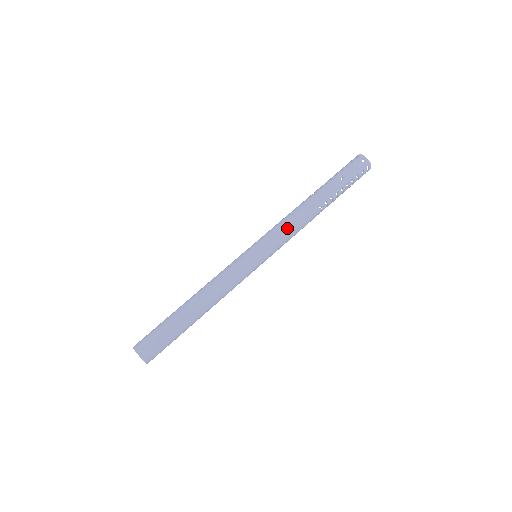
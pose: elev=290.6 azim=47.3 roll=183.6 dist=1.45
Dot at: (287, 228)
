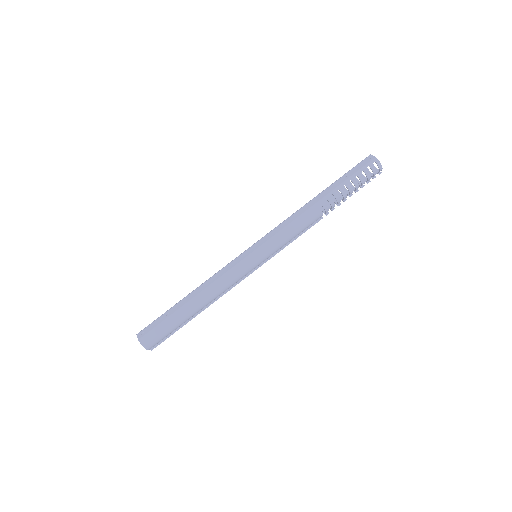
Dot at: (283, 226)
